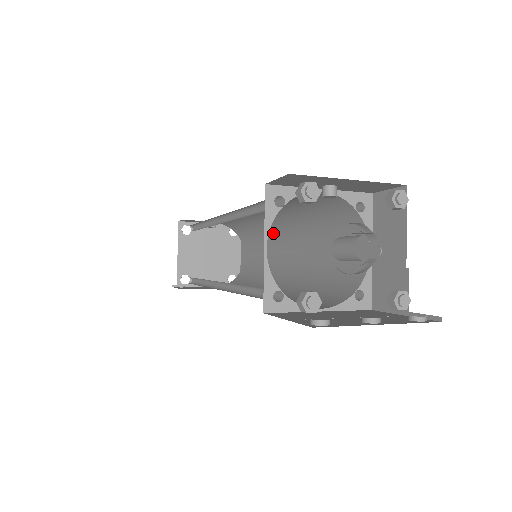
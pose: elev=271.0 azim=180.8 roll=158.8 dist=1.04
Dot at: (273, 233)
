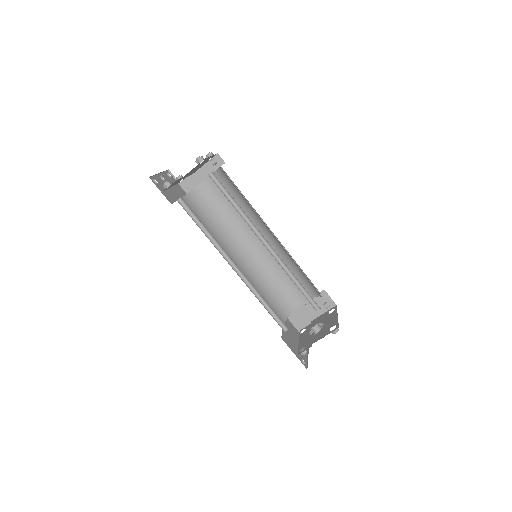
Dot at: (257, 224)
